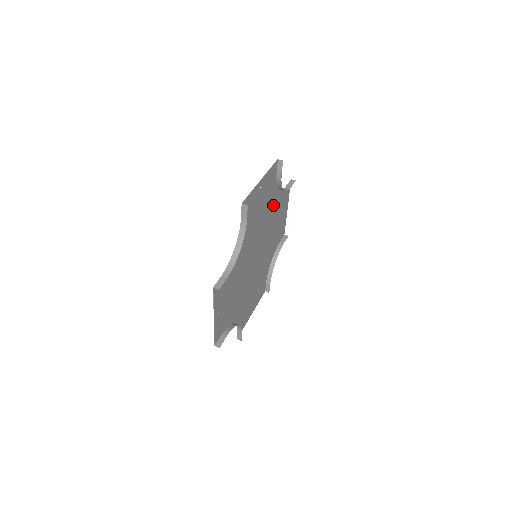
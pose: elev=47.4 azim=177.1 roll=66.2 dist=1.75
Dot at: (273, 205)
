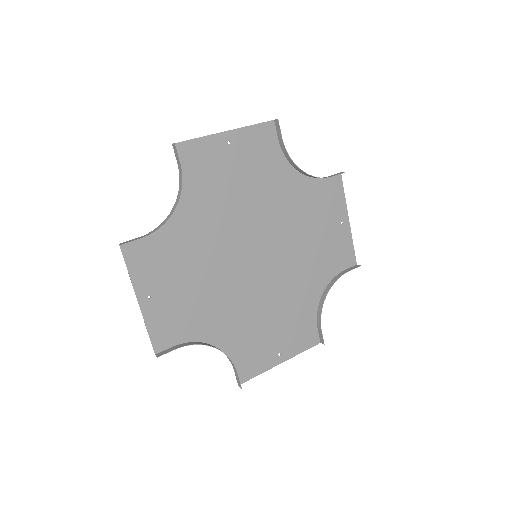
Dot at: (289, 192)
